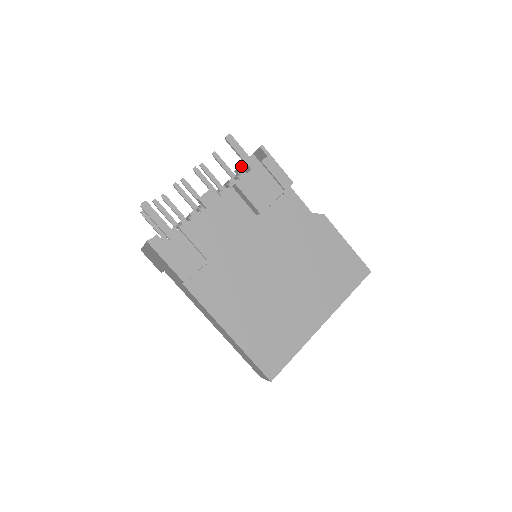
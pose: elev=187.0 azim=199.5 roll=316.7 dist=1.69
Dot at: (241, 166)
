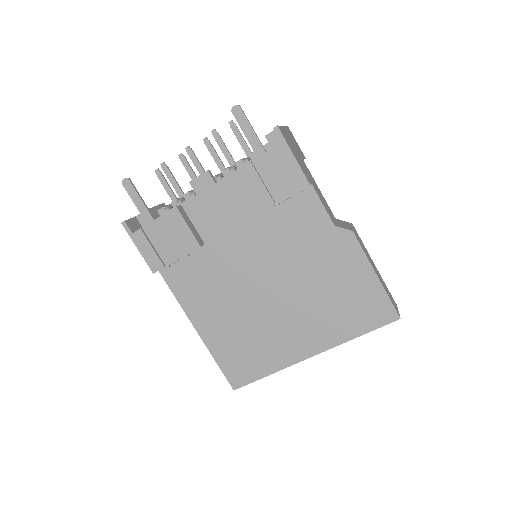
Dot at: occluded
